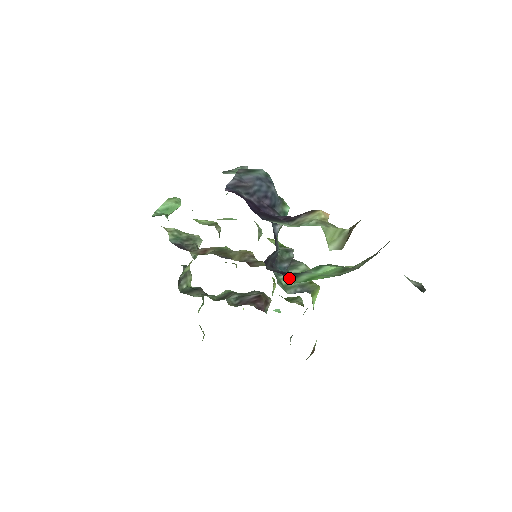
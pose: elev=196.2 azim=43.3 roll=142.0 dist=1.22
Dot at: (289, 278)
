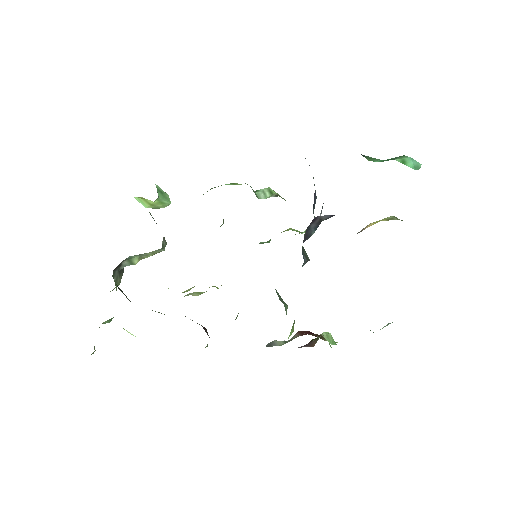
Dot at: occluded
